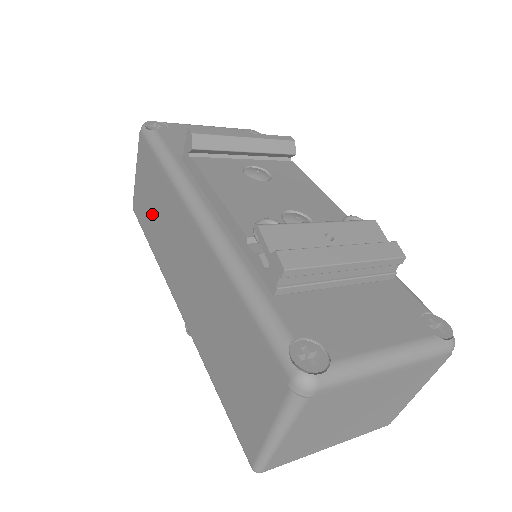
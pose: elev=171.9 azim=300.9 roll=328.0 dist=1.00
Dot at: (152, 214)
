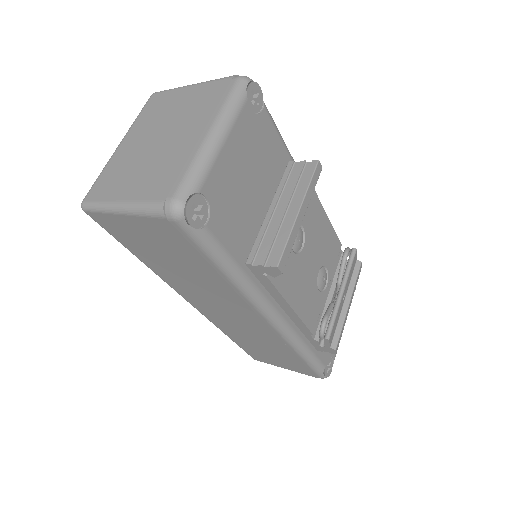
Dot at: (166, 262)
